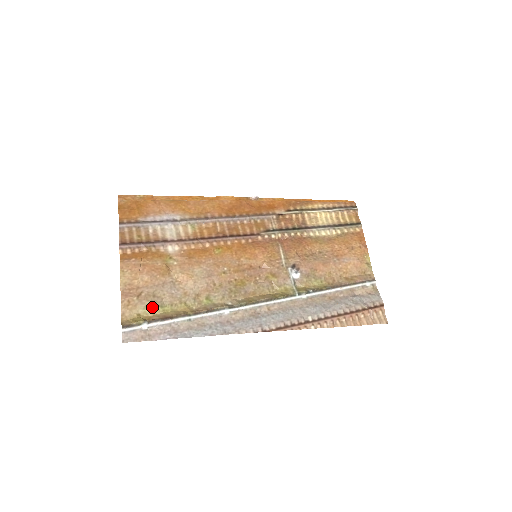
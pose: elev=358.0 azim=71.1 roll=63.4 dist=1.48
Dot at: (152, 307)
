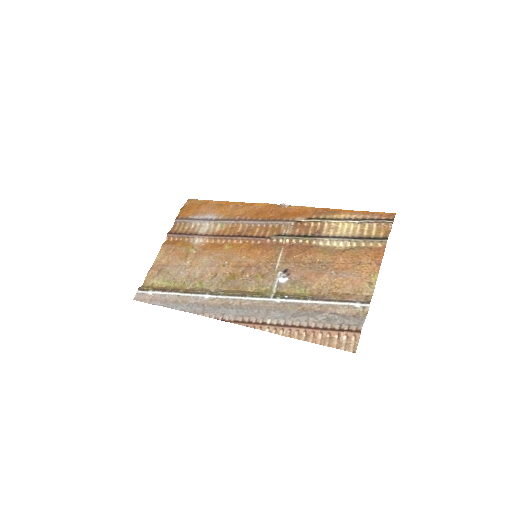
Dot at: (163, 280)
